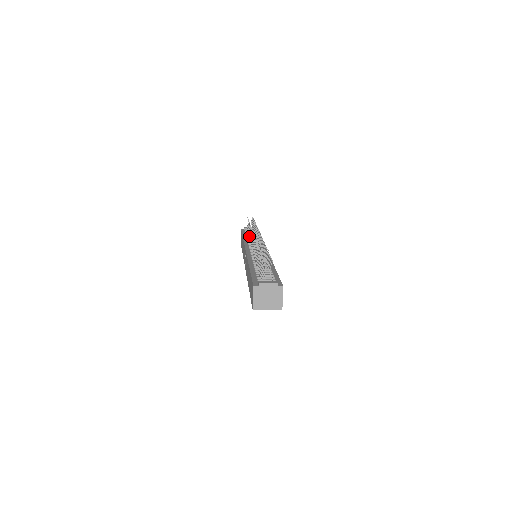
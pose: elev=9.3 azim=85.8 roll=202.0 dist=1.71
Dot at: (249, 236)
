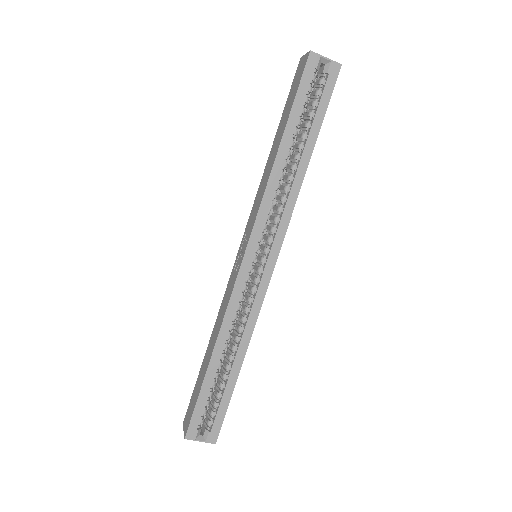
Dot at: occluded
